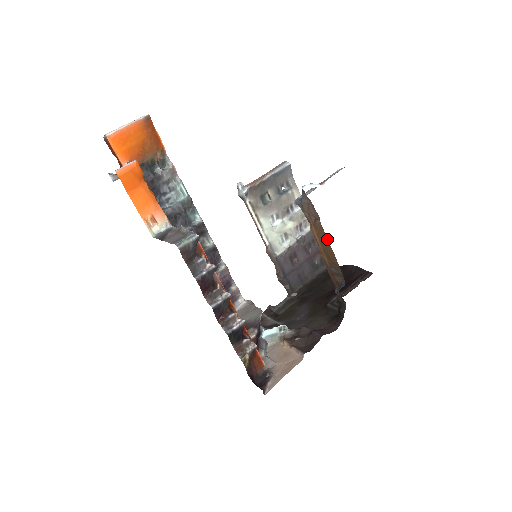
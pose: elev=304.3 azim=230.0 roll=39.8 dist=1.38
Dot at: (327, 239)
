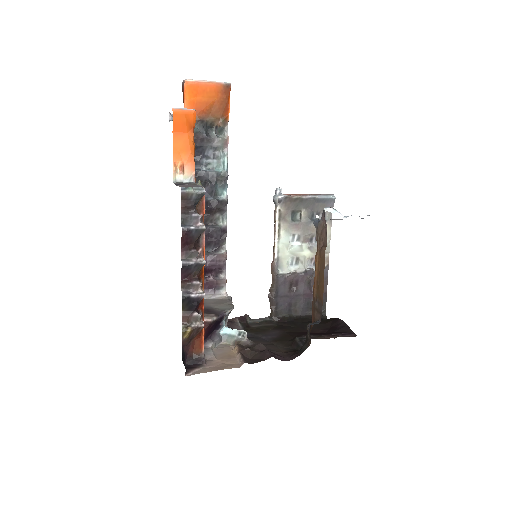
Dot at: occluded
